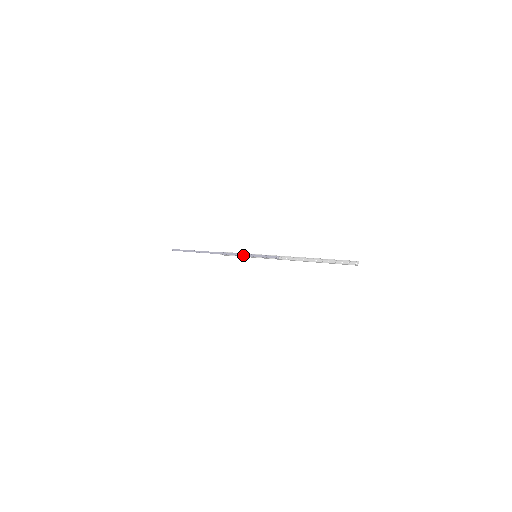
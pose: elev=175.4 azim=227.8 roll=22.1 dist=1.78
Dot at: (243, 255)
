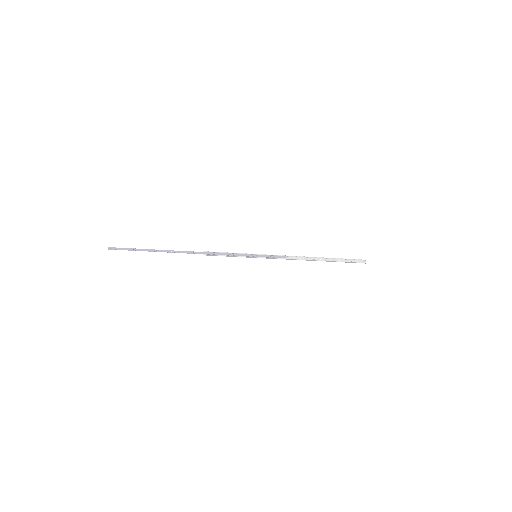
Dot at: (239, 255)
